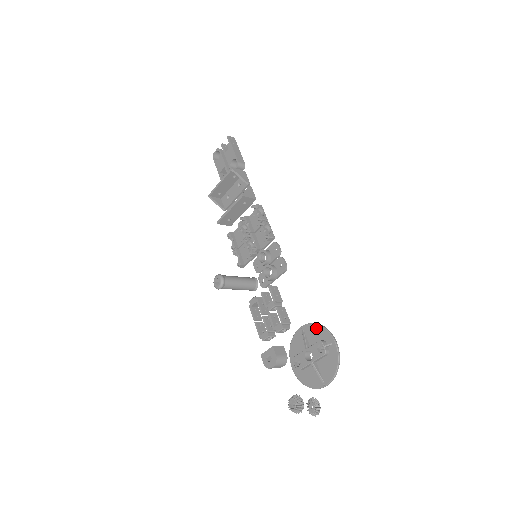
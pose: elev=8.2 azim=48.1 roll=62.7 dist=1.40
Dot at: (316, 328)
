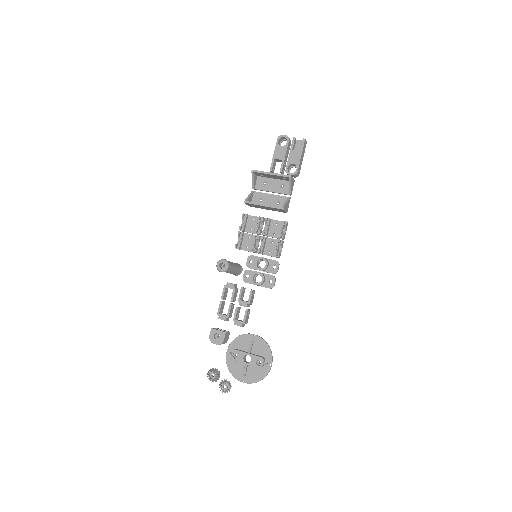
Dot at: (265, 346)
